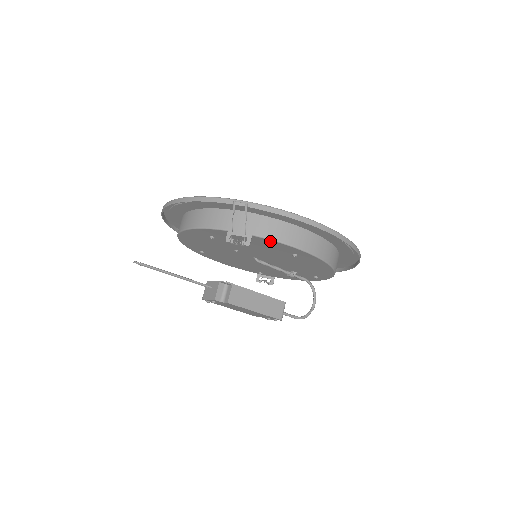
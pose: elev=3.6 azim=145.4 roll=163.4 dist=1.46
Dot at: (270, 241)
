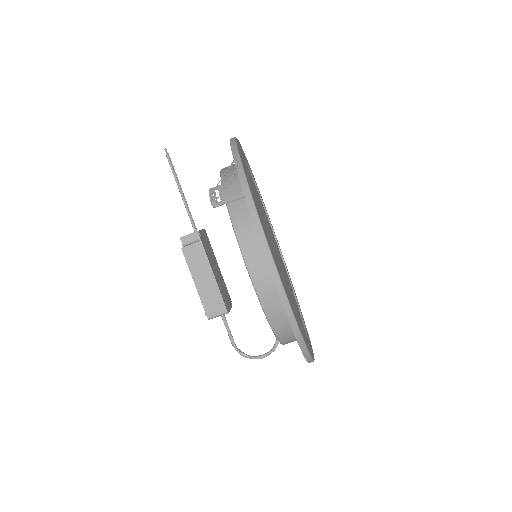
Dot at: (233, 224)
